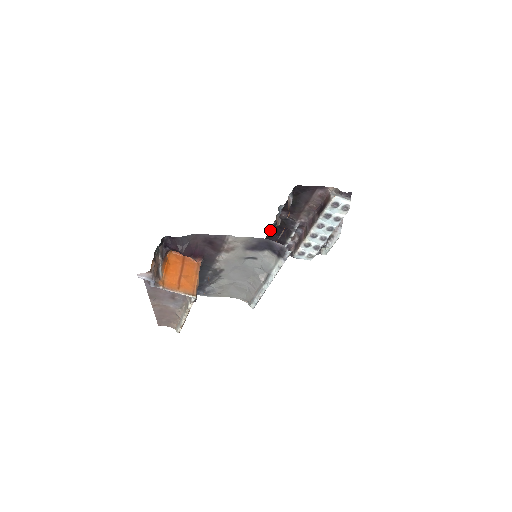
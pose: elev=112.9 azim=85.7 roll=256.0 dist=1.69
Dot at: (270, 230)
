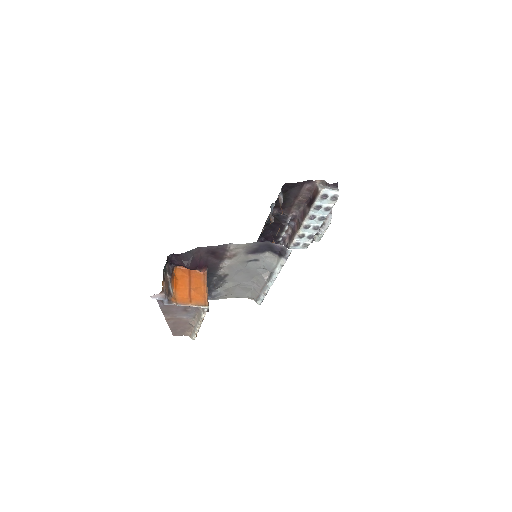
Dot at: (264, 227)
